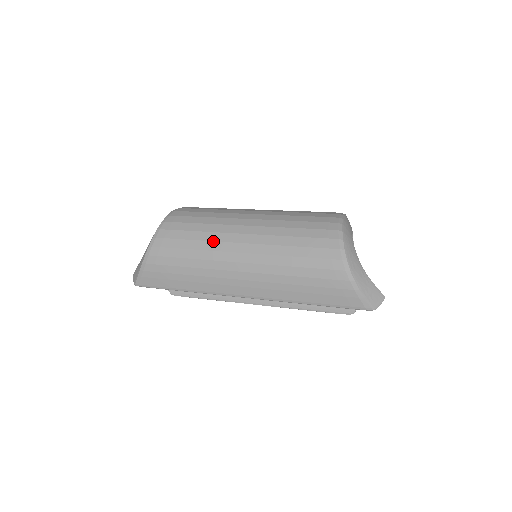
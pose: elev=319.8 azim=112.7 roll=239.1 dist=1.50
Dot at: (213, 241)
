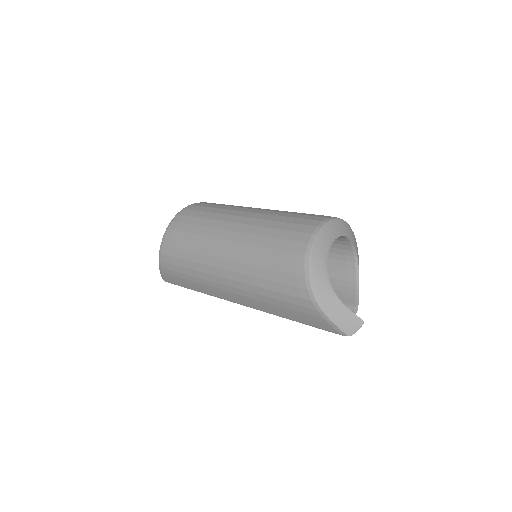
Dot at: (202, 255)
